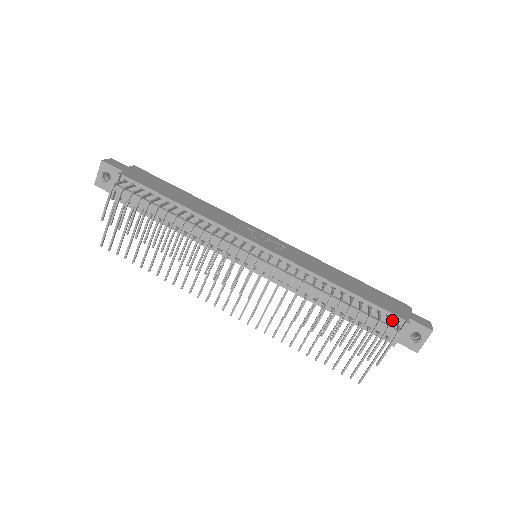
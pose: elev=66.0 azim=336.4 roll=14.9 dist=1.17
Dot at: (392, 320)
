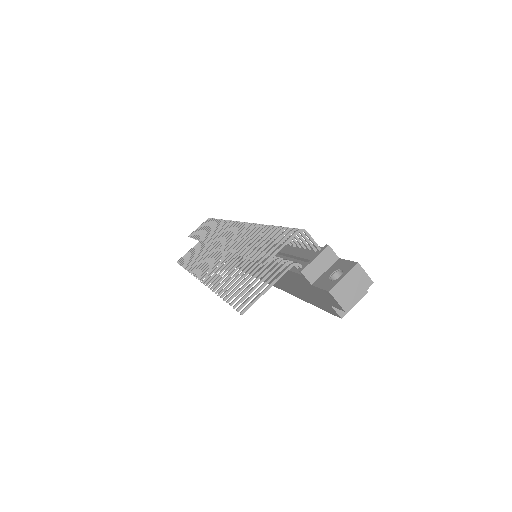
Dot at: (317, 252)
